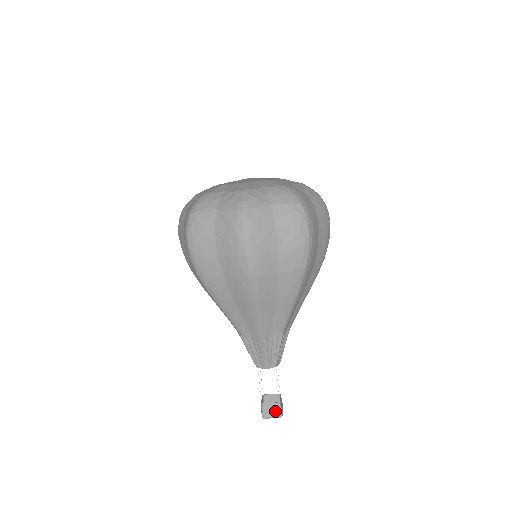
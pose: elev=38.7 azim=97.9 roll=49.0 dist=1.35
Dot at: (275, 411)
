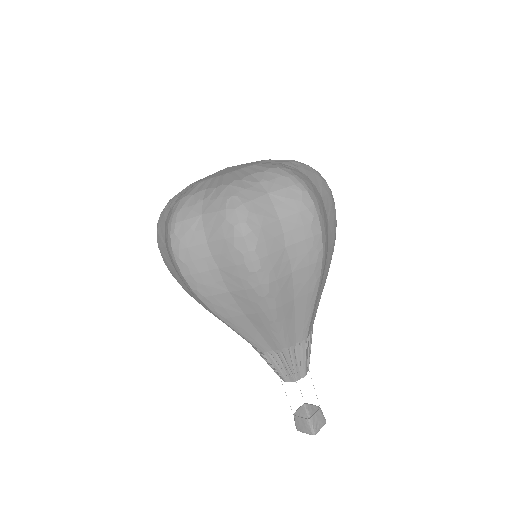
Dot at: (306, 427)
